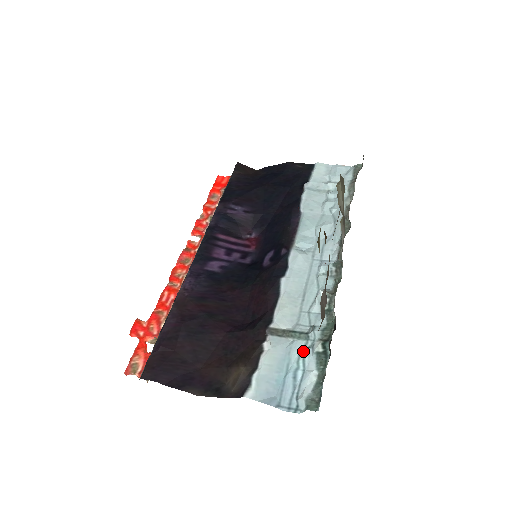
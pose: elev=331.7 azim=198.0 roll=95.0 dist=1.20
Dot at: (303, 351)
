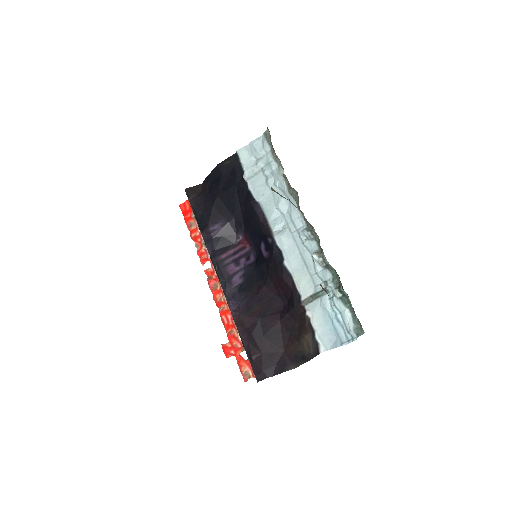
Dot at: (331, 301)
